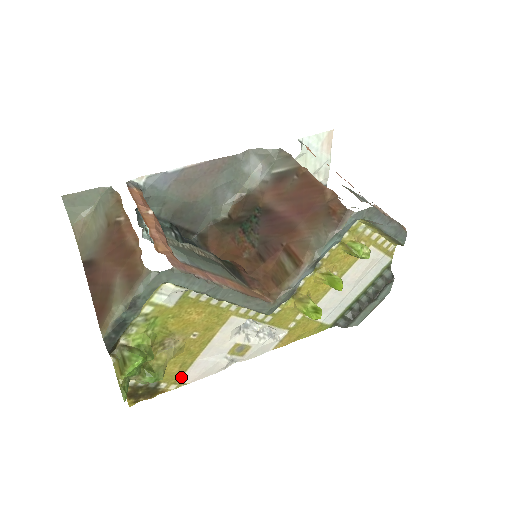
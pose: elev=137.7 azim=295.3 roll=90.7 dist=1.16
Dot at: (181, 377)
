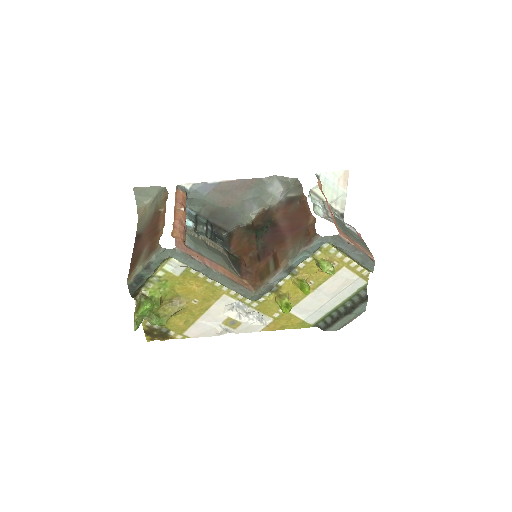
Dot at: (186, 331)
